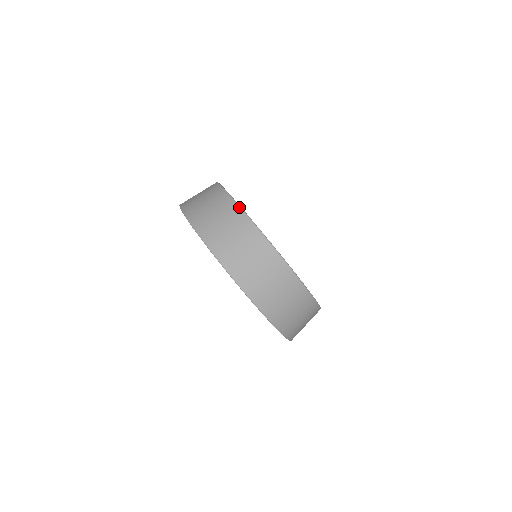
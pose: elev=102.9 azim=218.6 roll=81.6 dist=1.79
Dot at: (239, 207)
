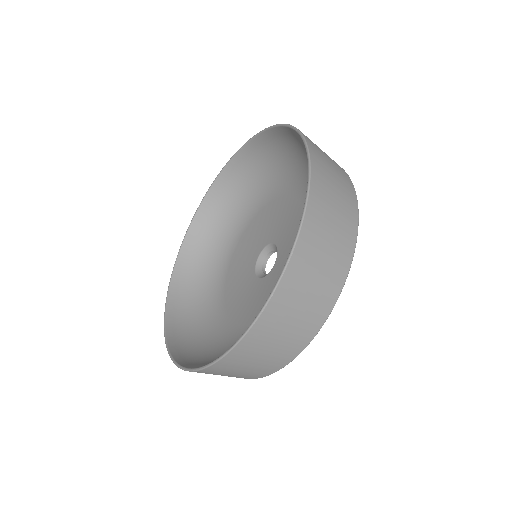
Dot at: occluded
